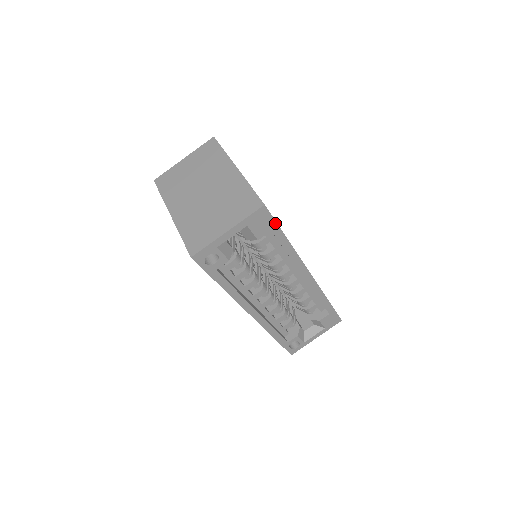
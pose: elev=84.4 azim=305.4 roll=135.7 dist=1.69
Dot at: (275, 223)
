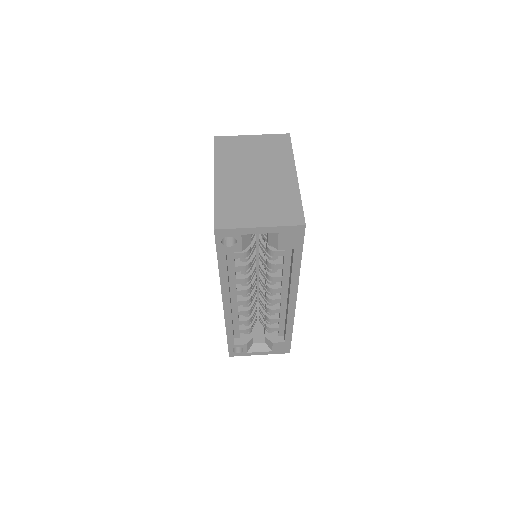
Dot at: (302, 245)
